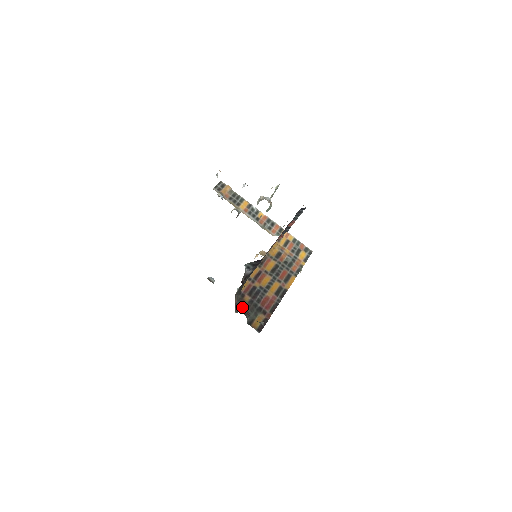
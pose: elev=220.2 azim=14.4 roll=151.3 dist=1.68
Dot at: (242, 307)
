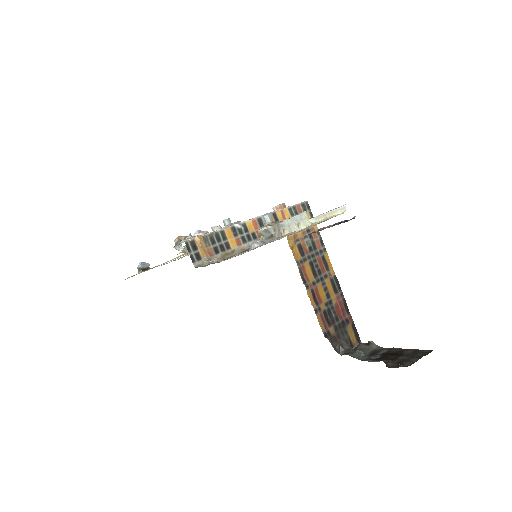
Dot at: (338, 343)
